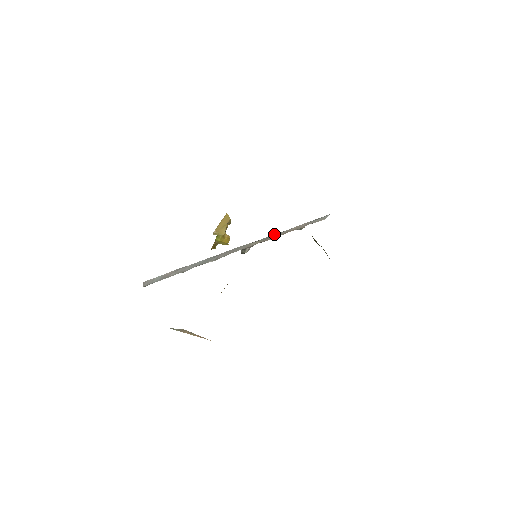
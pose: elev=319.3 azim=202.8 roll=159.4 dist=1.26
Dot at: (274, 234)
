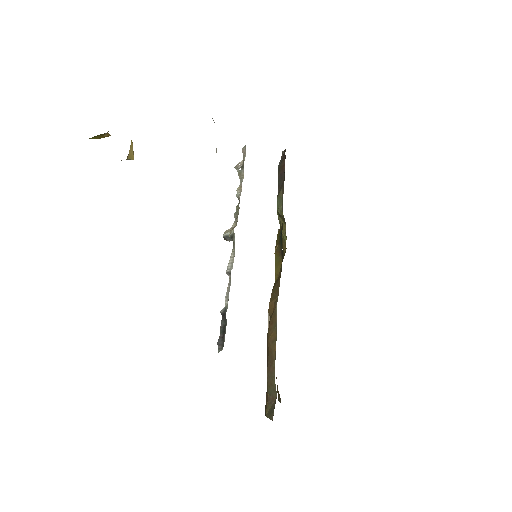
Dot at: occluded
